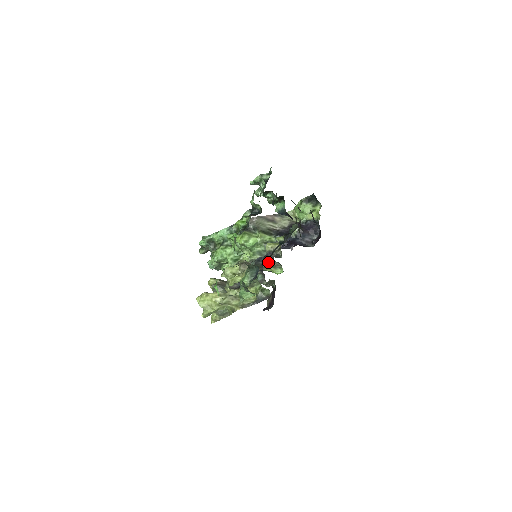
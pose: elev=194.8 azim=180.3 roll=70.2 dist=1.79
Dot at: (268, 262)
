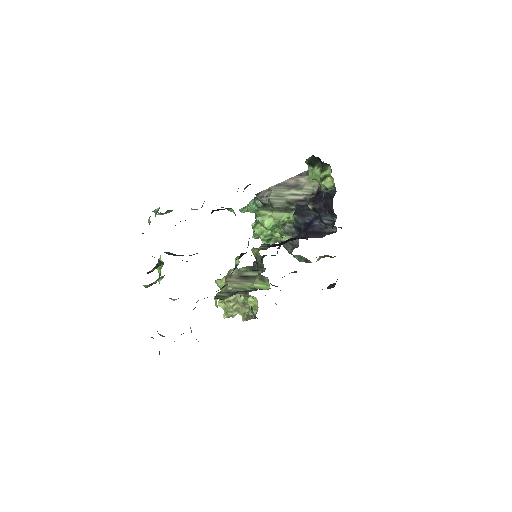
Dot at: occluded
